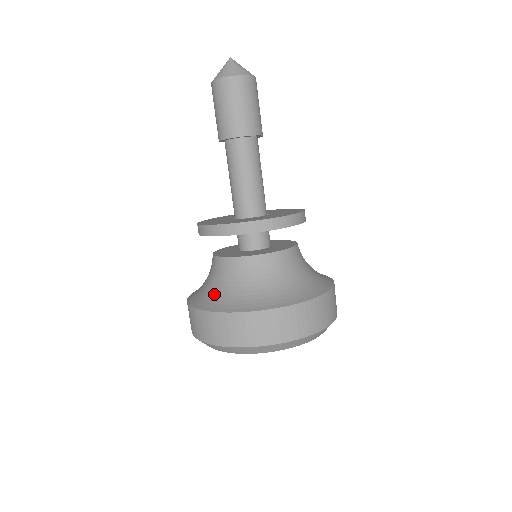
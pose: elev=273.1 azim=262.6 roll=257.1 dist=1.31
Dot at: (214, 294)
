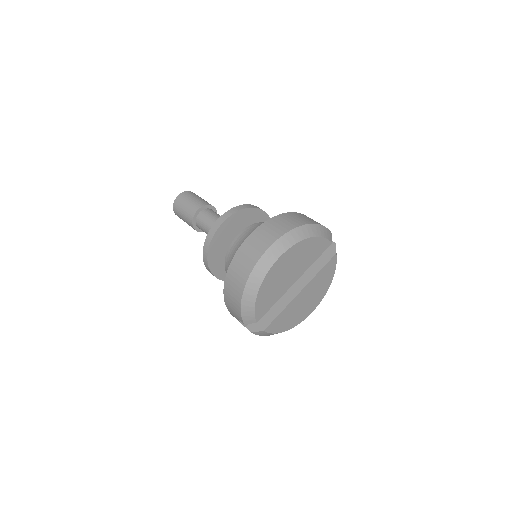
Dot at: occluded
